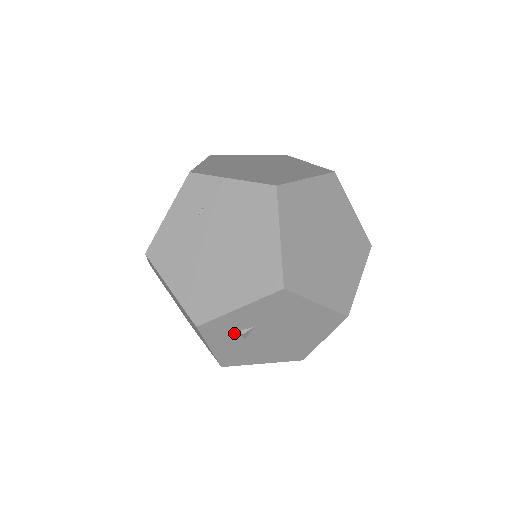
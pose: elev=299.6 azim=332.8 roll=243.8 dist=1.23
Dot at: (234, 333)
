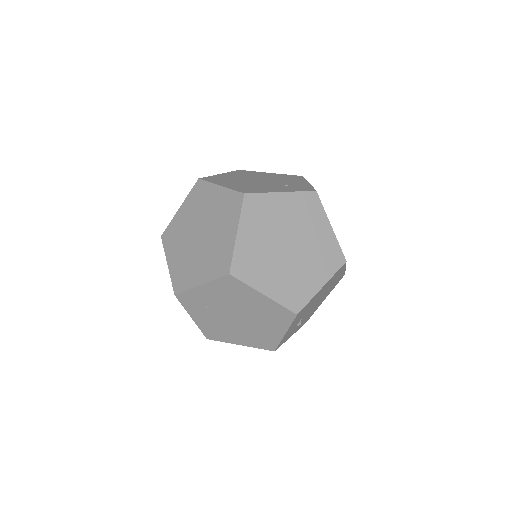
Dot at: (295, 328)
